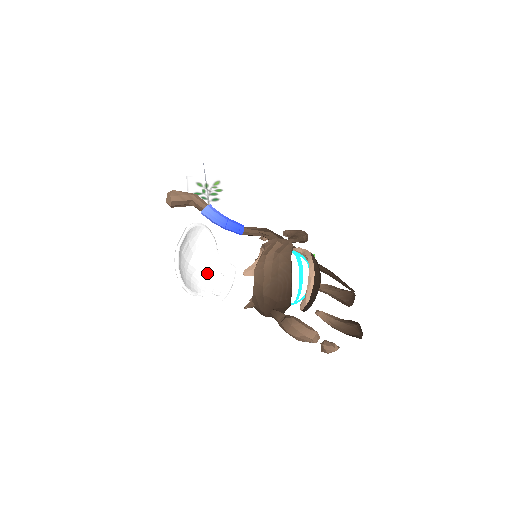
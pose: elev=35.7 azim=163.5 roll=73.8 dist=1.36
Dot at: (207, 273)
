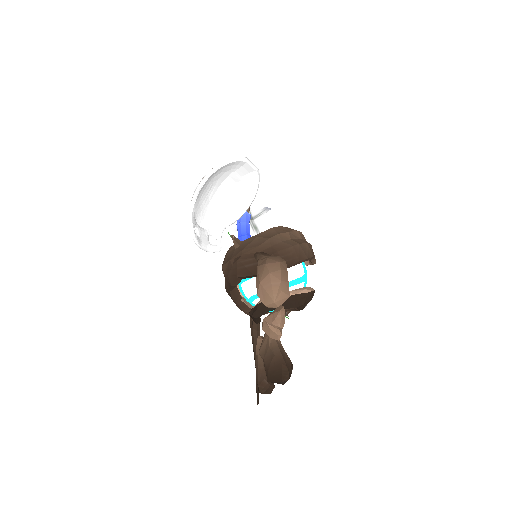
Dot at: (206, 218)
